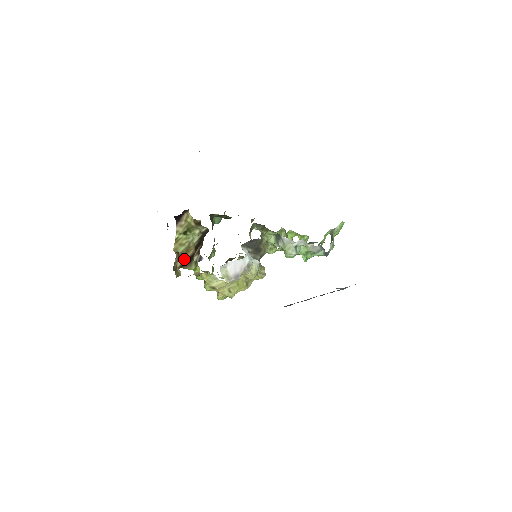
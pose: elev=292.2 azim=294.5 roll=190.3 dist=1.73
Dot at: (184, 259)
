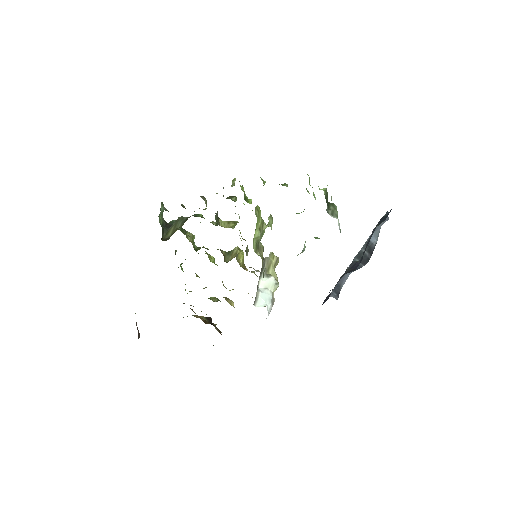
Dot at: occluded
